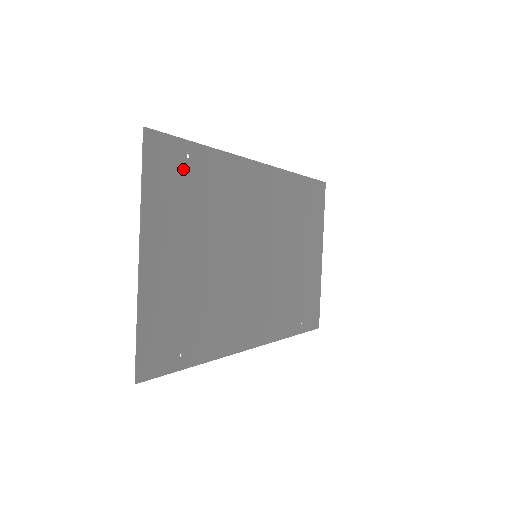
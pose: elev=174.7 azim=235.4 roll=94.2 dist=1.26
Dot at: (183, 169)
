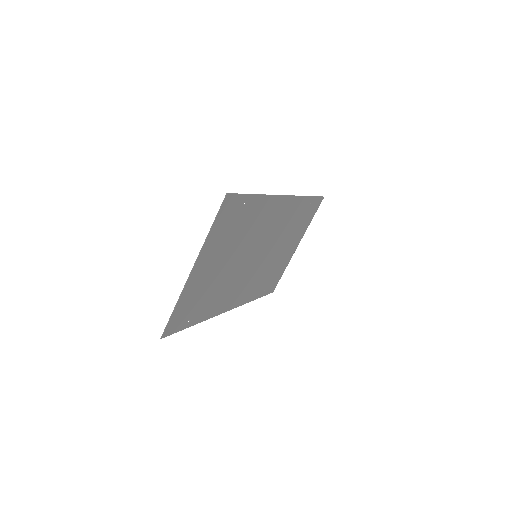
Dot at: (238, 213)
